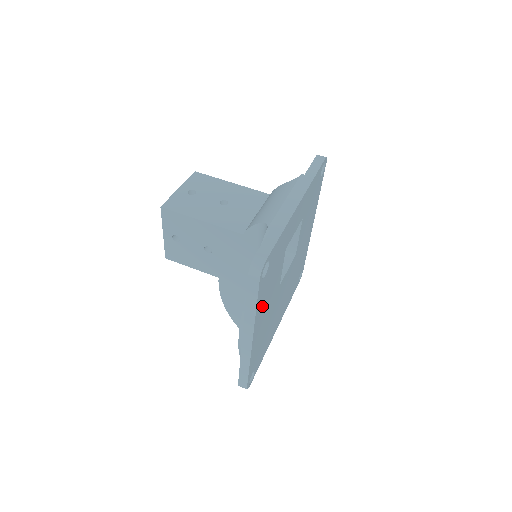
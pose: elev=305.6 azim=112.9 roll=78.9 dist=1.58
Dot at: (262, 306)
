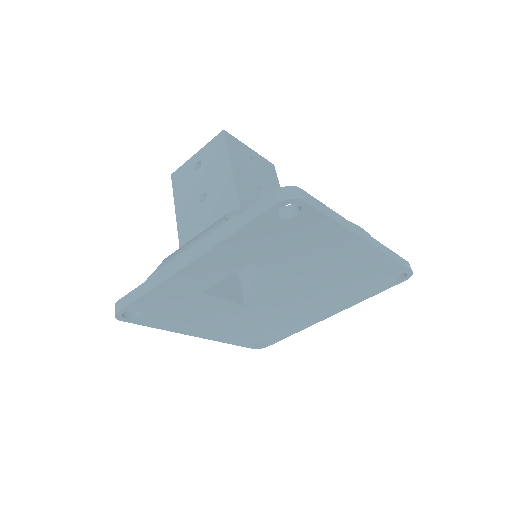
Dot at: (184, 324)
